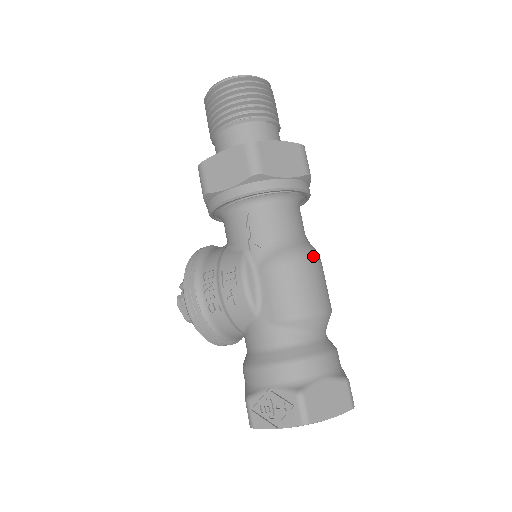
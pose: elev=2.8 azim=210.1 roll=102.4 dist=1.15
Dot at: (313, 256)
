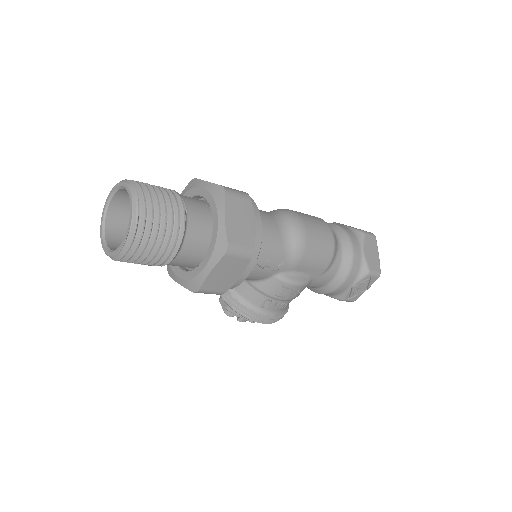
Dot at: (301, 223)
